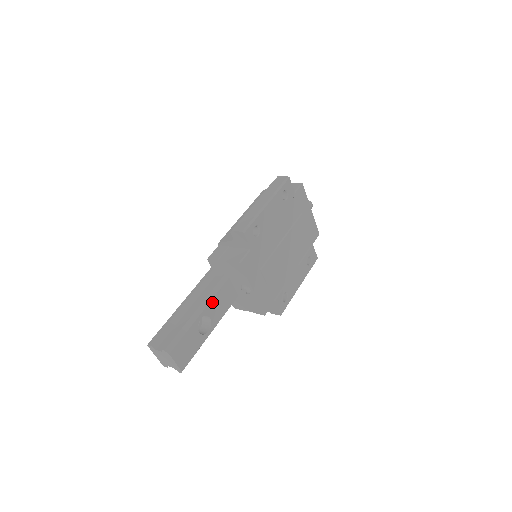
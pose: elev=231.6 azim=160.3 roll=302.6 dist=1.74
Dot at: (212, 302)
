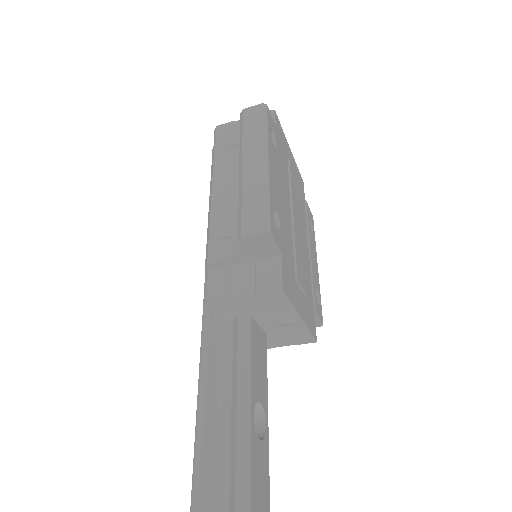
Dot at: (252, 375)
